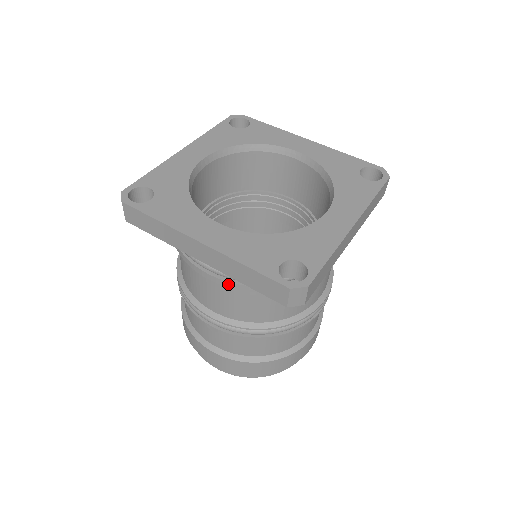
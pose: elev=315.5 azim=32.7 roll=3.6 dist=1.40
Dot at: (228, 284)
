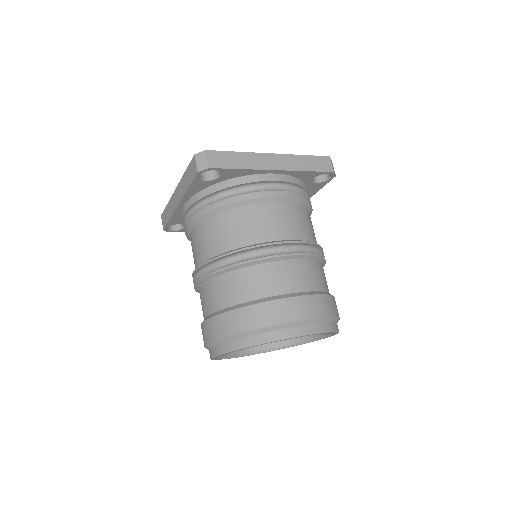
Dot at: (194, 217)
